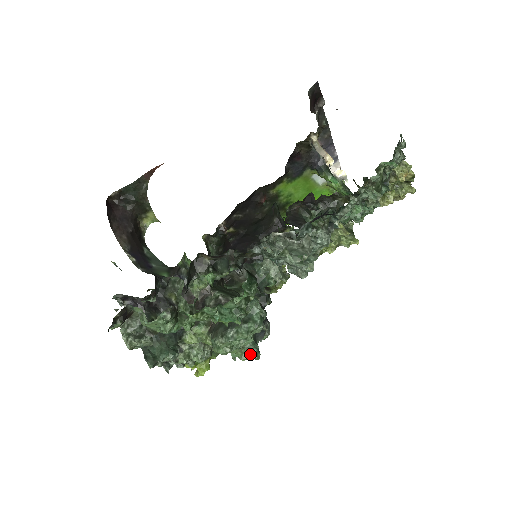
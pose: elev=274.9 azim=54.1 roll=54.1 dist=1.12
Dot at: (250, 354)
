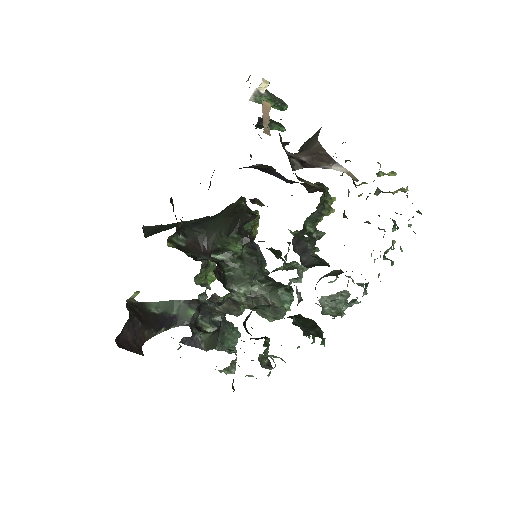
Dot at: occluded
